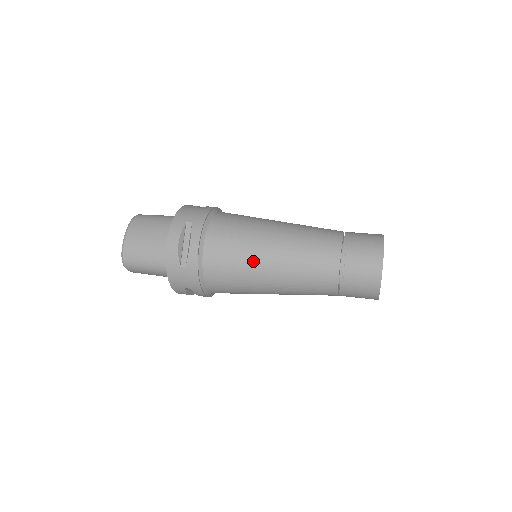
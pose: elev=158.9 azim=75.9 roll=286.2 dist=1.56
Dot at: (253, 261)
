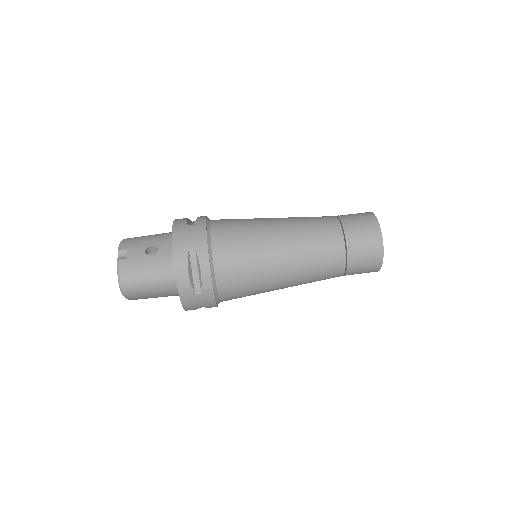
Dot at: occluded
